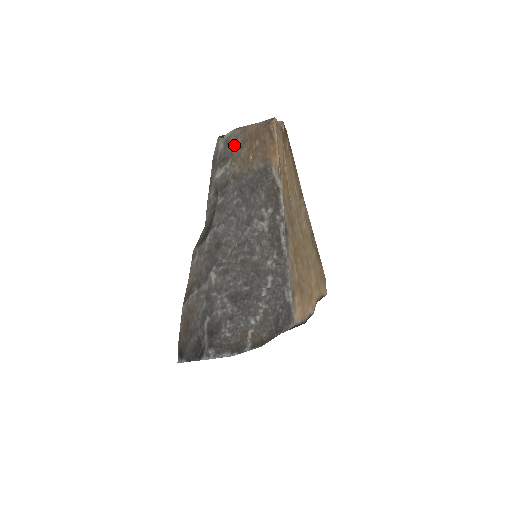
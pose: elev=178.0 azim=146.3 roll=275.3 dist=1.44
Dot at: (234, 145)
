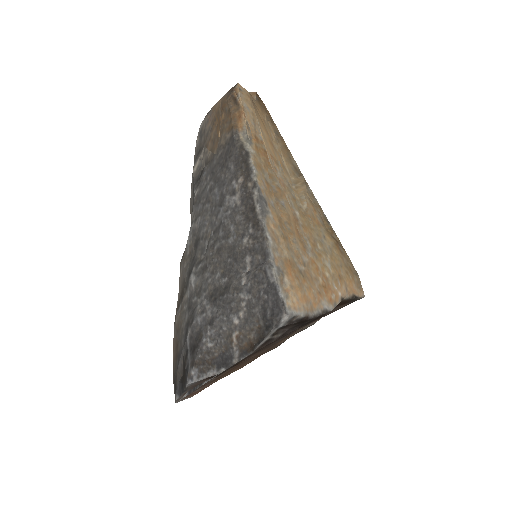
Dot at: (206, 131)
